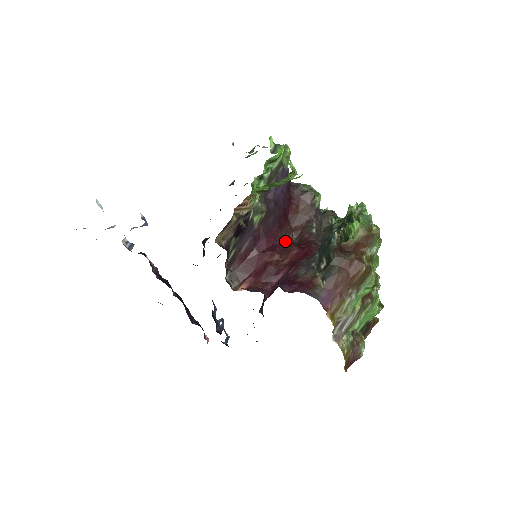
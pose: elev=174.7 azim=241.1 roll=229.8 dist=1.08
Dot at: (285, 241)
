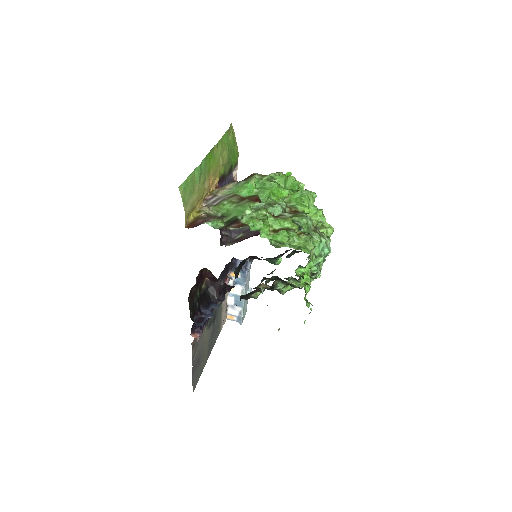
Dot at: occluded
